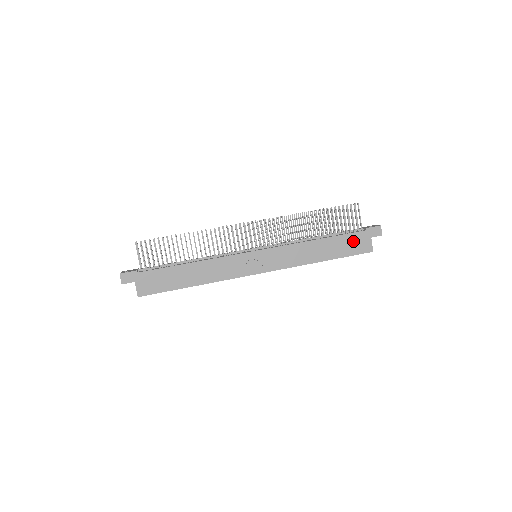
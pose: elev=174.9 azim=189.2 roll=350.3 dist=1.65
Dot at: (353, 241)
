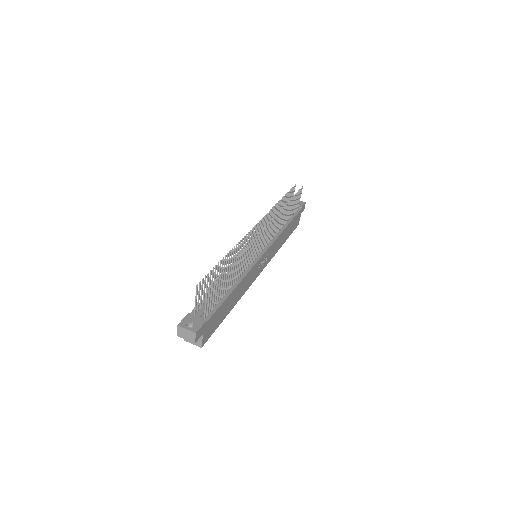
Dot at: (296, 220)
